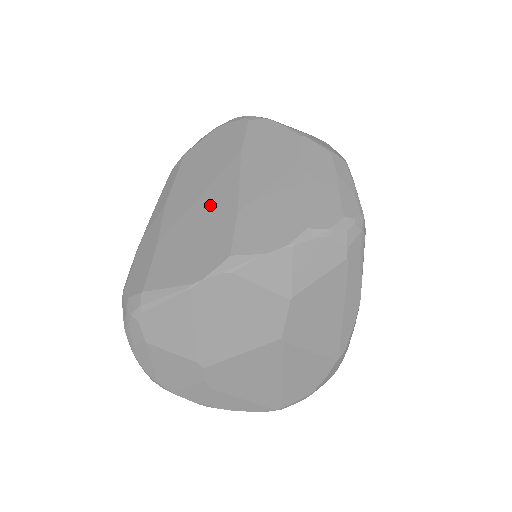
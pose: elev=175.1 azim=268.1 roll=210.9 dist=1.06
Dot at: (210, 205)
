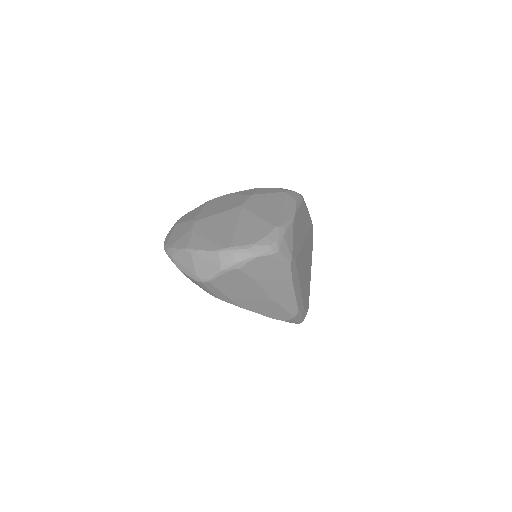
Dot at: occluded
